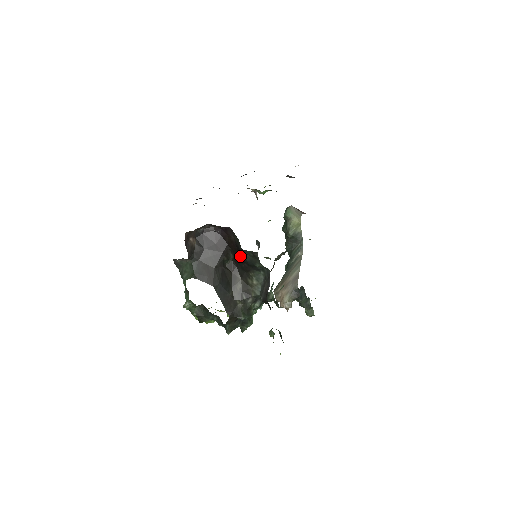
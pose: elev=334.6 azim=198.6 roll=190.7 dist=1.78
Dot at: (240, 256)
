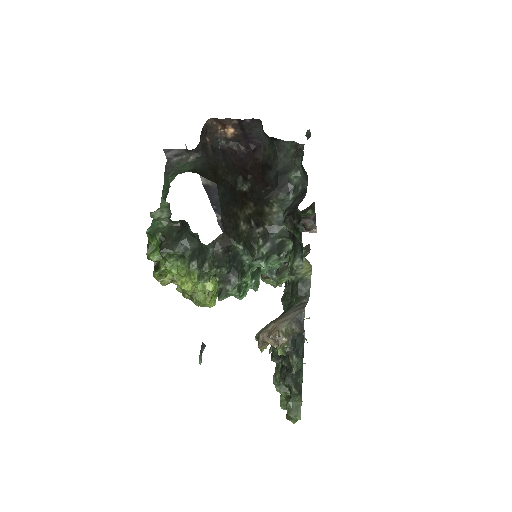
Dot at: (264, 176)
